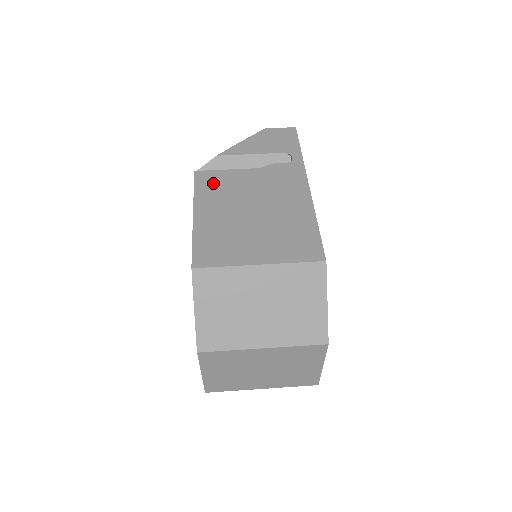
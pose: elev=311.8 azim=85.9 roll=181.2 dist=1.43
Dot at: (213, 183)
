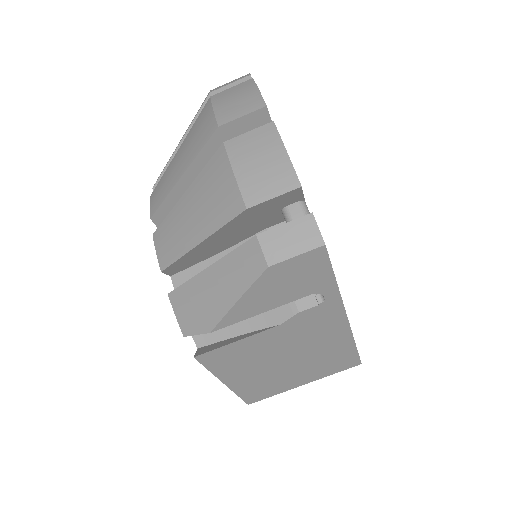
Dot at: (228, 359)
